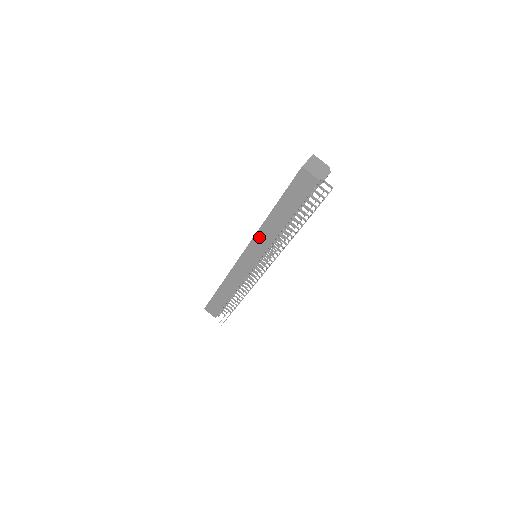
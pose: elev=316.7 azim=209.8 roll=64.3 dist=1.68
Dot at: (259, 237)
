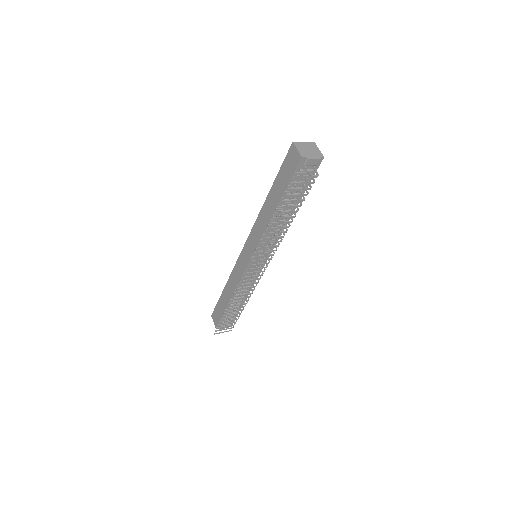
Dot at: (256, 226)
